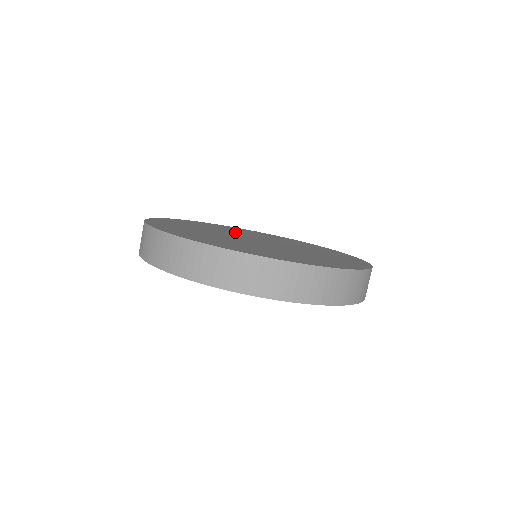
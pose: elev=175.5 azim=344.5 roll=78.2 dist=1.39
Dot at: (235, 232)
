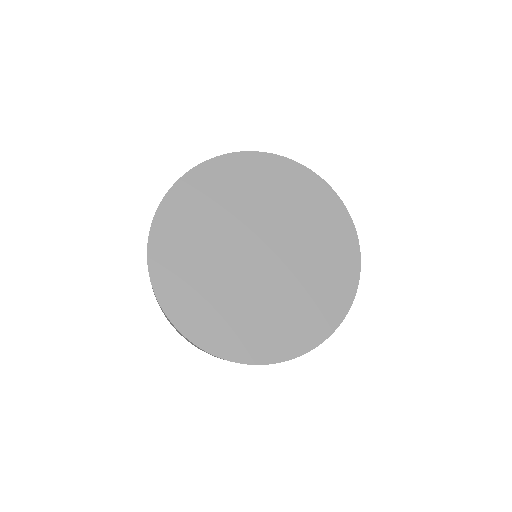
Dot at: (267, 209)
